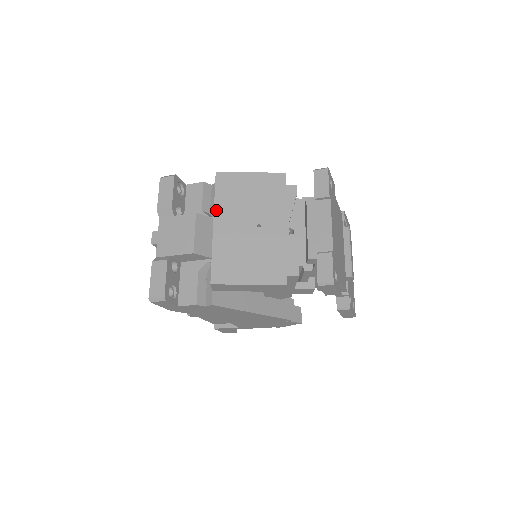
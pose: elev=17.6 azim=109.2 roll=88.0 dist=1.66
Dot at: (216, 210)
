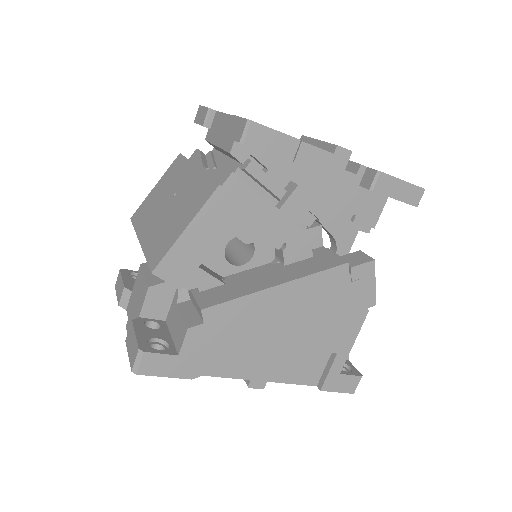
Dot at: (138, 232)
